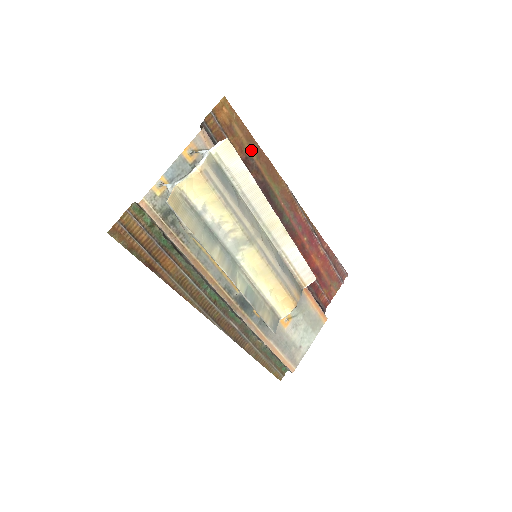
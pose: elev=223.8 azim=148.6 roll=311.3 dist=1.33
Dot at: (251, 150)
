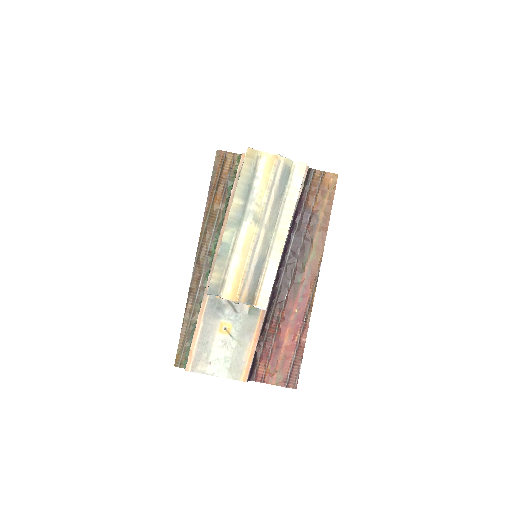
Dot at: (323, 215)
